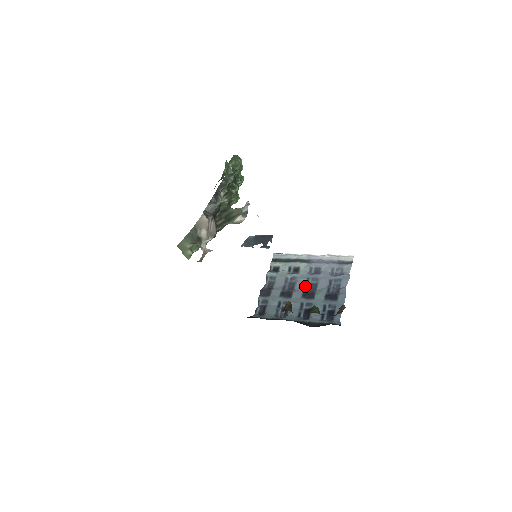
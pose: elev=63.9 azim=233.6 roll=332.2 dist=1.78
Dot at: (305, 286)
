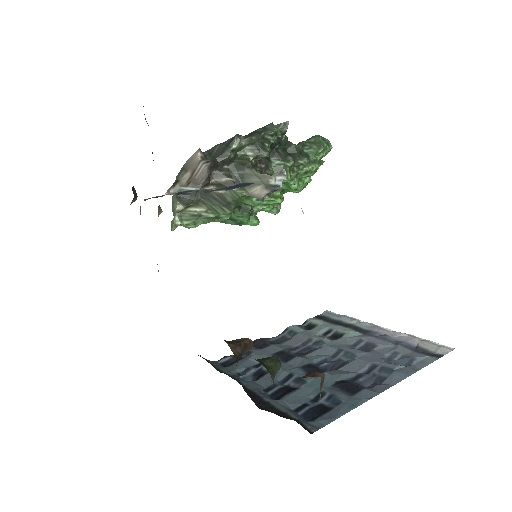
Dot at: (324, 358)
